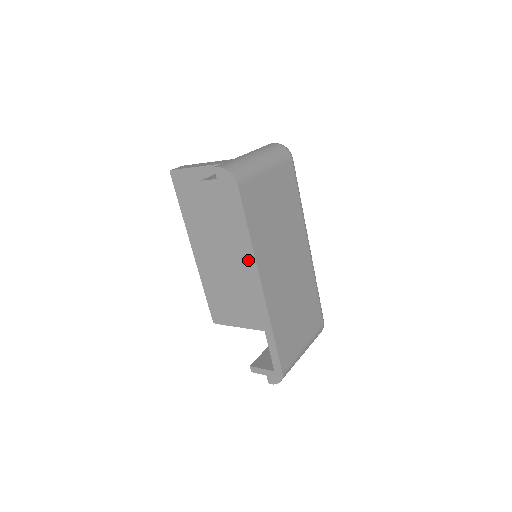
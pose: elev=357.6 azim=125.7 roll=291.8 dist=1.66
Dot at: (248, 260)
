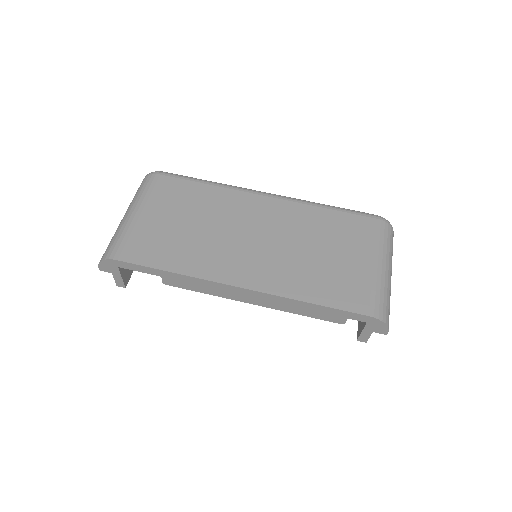
Dot at: (205, 286)
